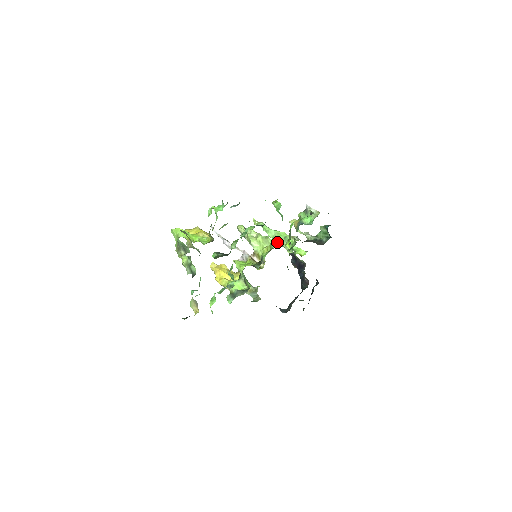
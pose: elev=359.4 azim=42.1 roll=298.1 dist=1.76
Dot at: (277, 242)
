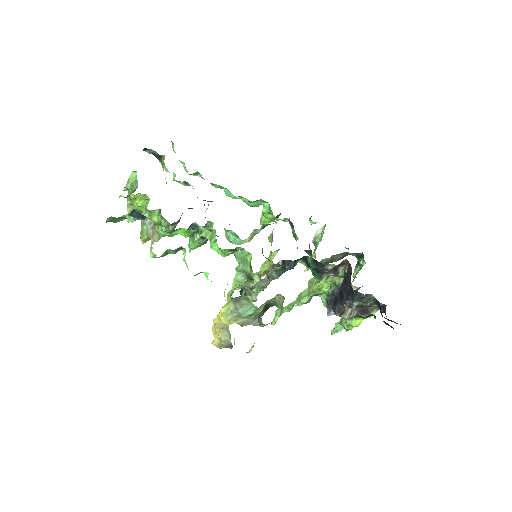
Dot at: occluded
